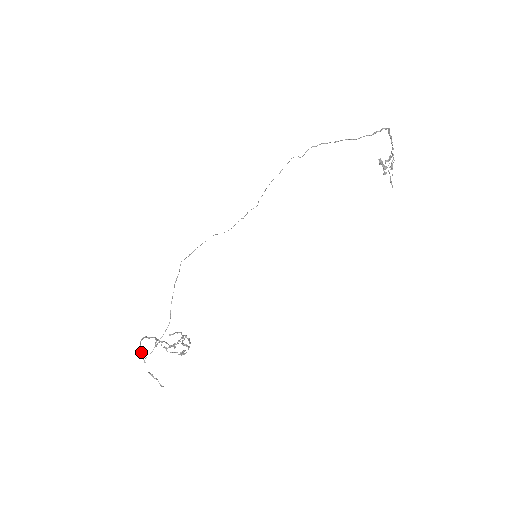
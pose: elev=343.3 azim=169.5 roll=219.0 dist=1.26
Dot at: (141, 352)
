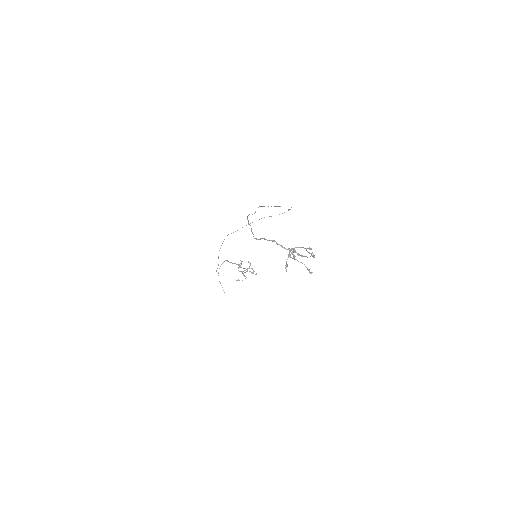
Dot at: occluded
